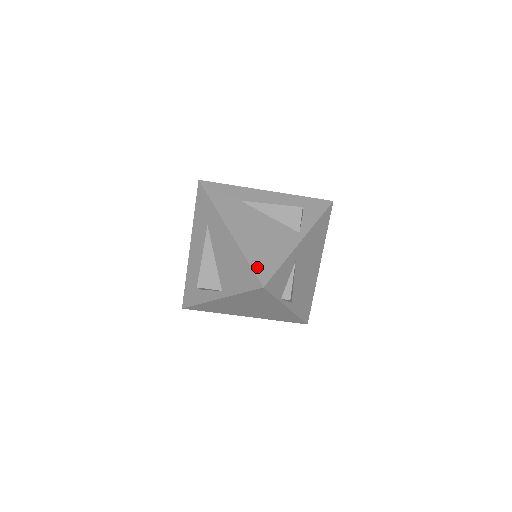
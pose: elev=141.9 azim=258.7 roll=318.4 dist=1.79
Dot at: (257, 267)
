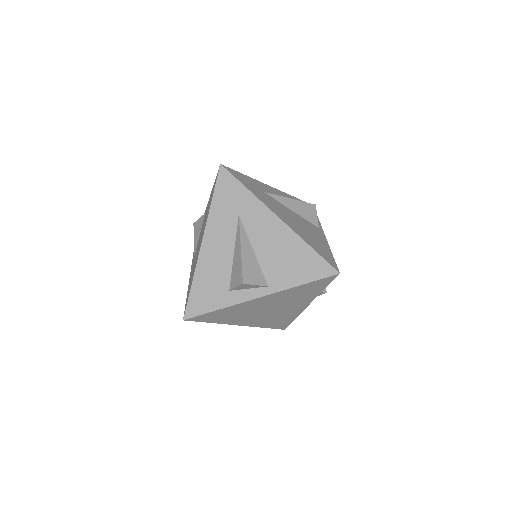
Dot at: (323, 255)
